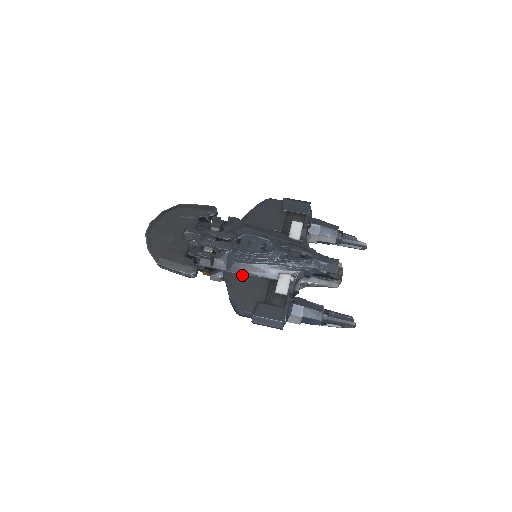
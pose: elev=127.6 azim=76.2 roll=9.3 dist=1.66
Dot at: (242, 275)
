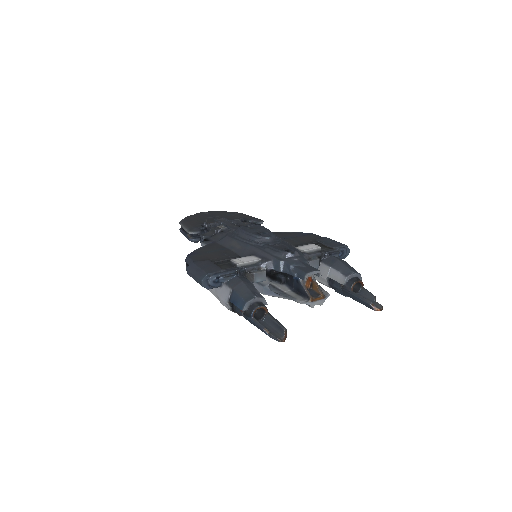
Dot at: (223, 247)
